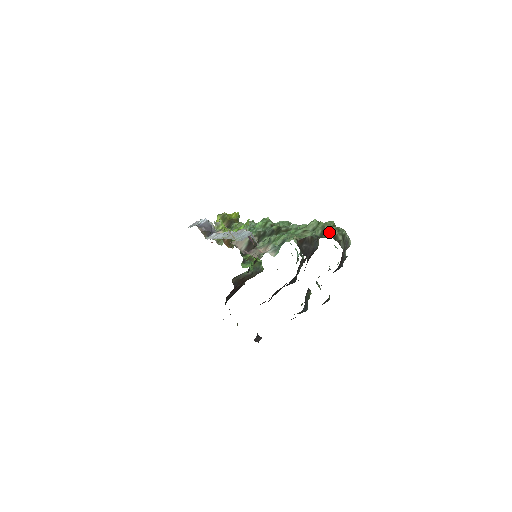
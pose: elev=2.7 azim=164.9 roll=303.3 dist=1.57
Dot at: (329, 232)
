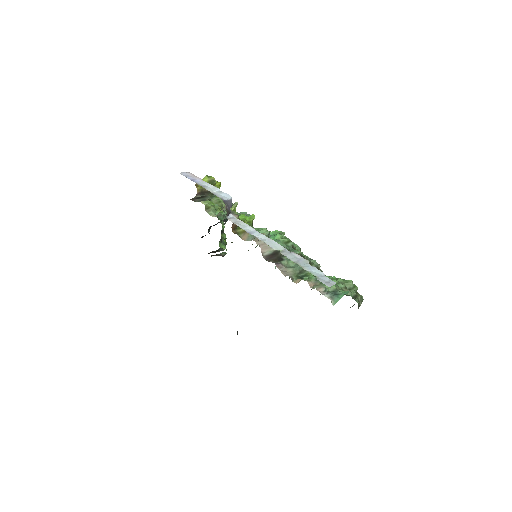
Dot at: (357, 296)
